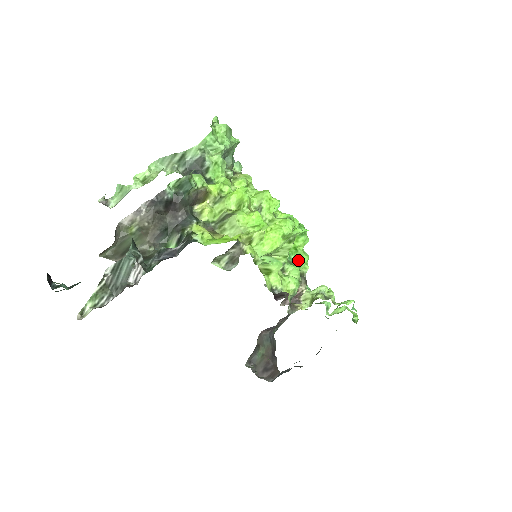
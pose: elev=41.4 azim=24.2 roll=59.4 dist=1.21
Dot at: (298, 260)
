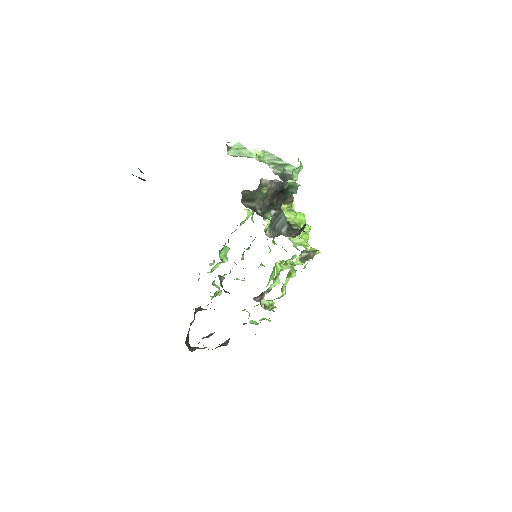
Dot at: (272, 276)
